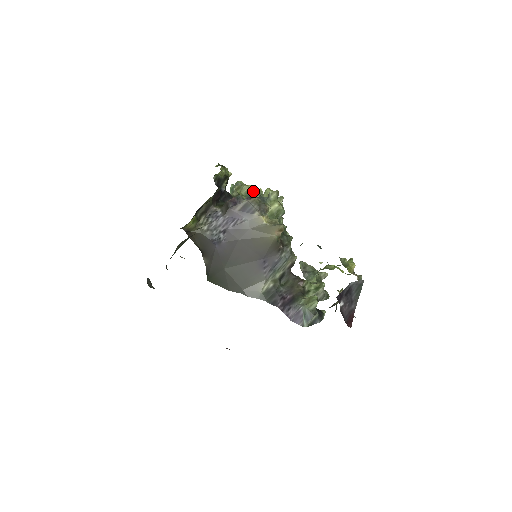
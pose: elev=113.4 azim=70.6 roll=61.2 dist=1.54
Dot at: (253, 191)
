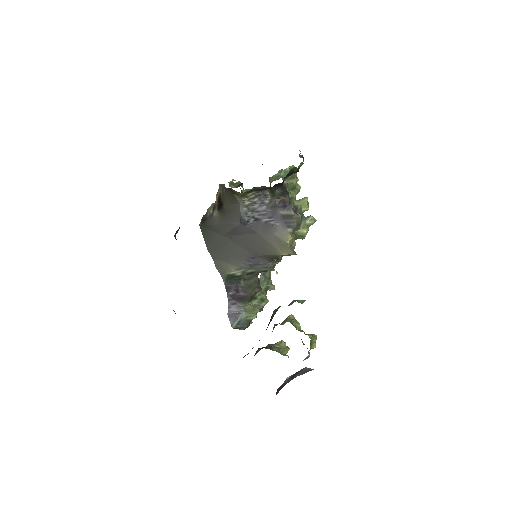
Dot at: occluded
